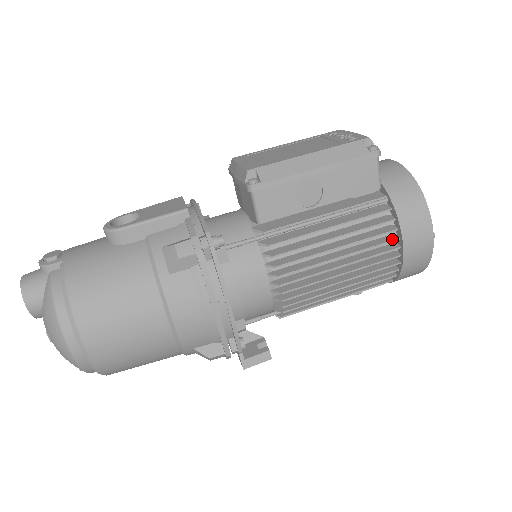
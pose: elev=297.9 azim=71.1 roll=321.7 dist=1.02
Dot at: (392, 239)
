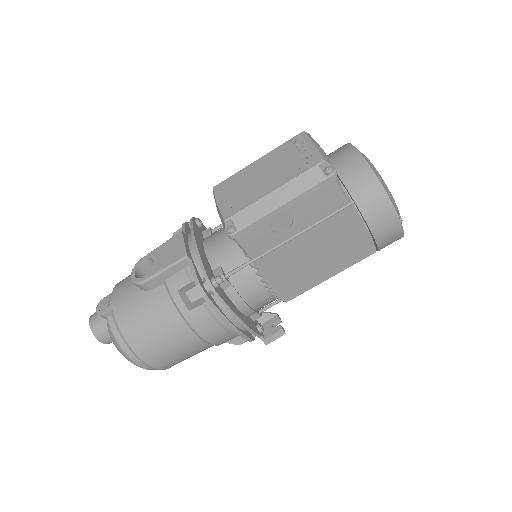
Dot at: (362, 236)
